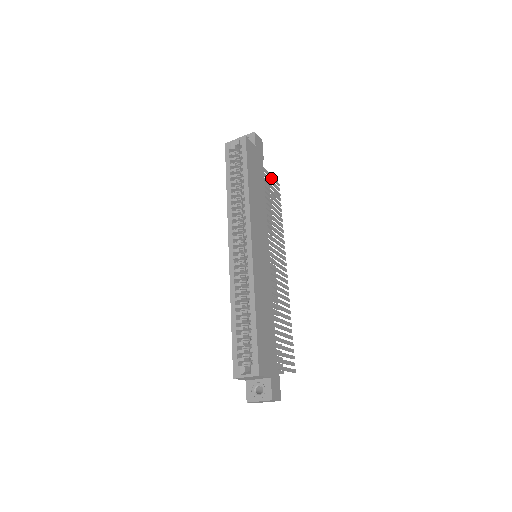
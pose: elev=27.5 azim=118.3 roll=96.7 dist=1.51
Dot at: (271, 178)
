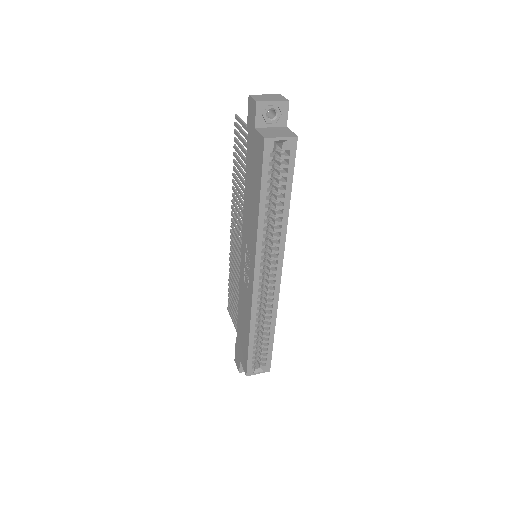
Dot at: occluded
